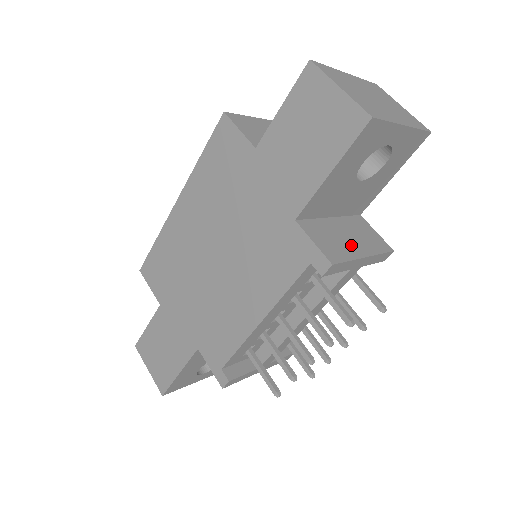
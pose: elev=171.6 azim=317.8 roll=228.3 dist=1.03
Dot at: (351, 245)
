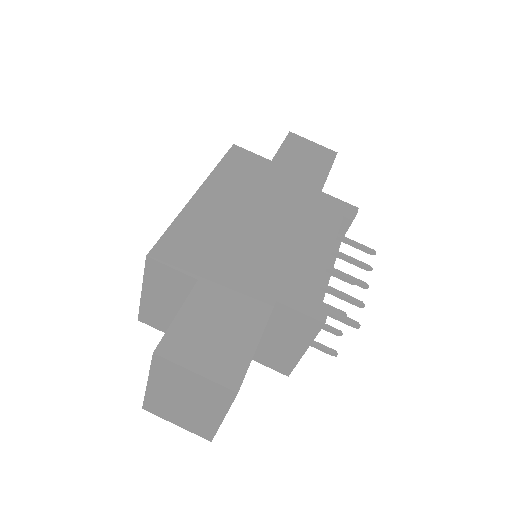
Dot at: occluded
